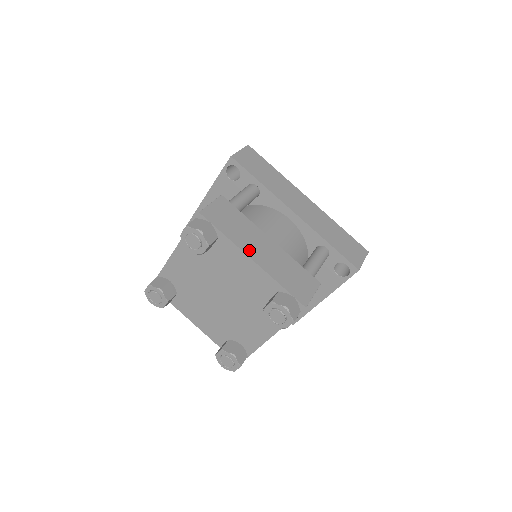
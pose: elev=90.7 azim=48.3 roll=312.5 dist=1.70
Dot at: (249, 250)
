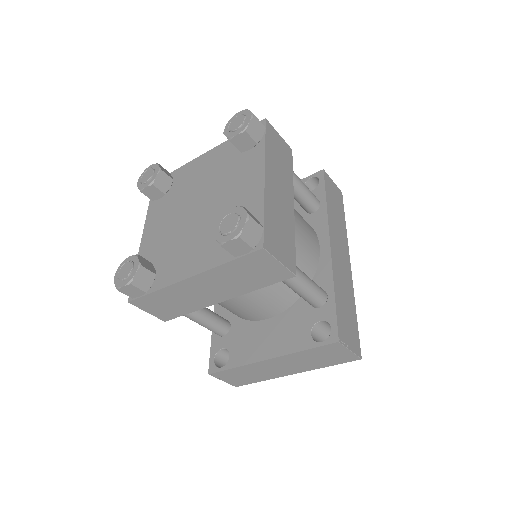
Dot at: (270, 173)
